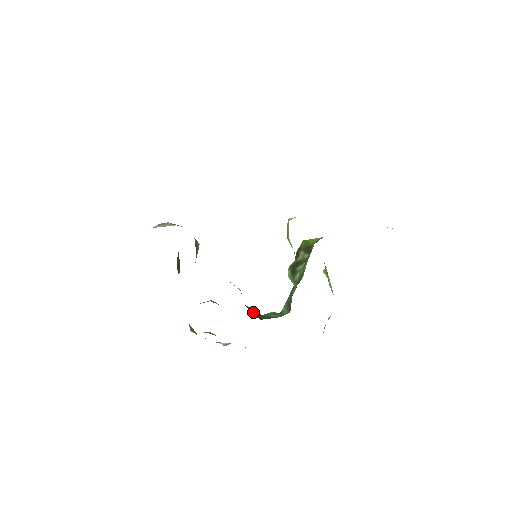
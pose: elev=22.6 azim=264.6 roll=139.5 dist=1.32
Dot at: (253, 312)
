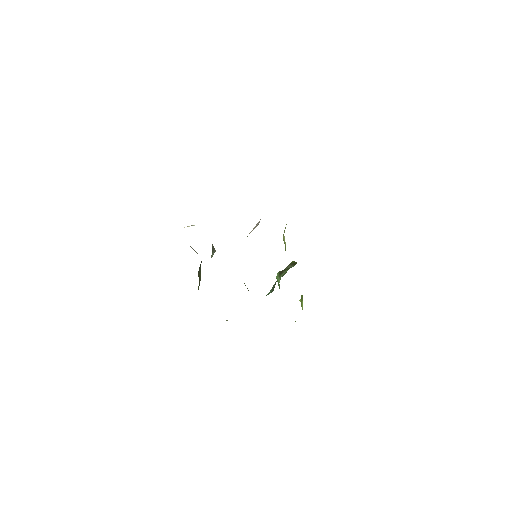
Dot at: (247, 288)
